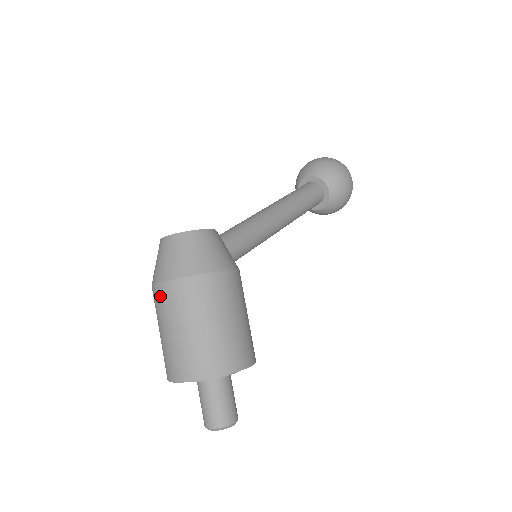
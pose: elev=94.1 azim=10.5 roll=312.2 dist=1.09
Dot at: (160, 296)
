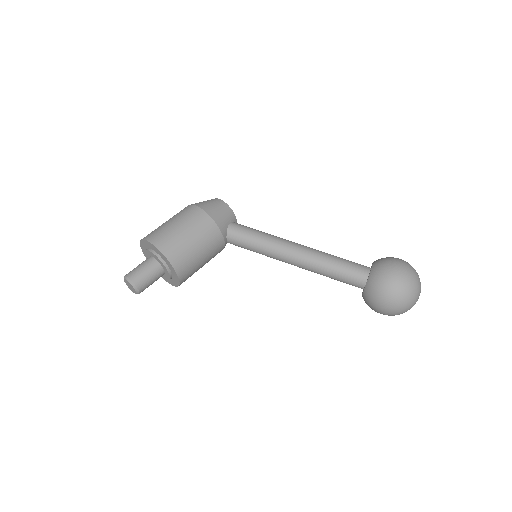
Dot at: occluded
